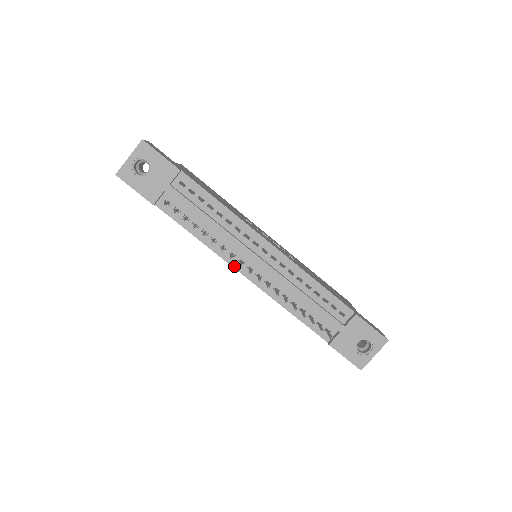
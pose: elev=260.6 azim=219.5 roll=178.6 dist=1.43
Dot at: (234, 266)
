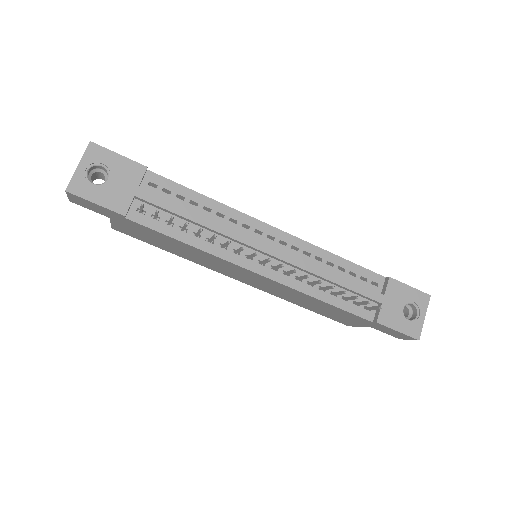
Dot at: (243, 265)
